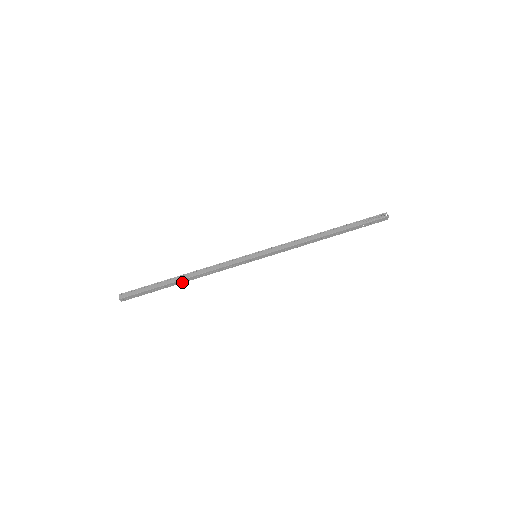
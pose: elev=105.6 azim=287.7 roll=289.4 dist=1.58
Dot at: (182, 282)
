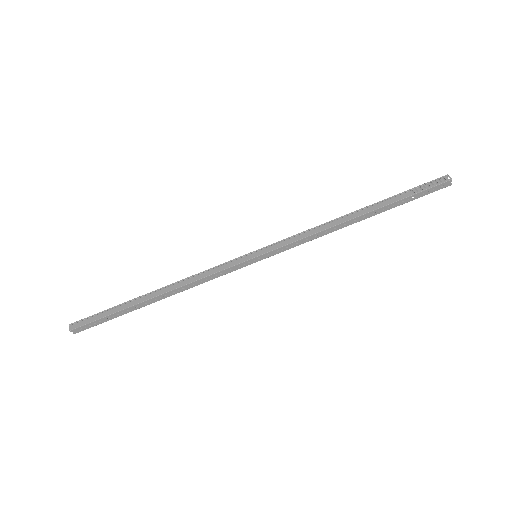
Dot at: (154, 301)
